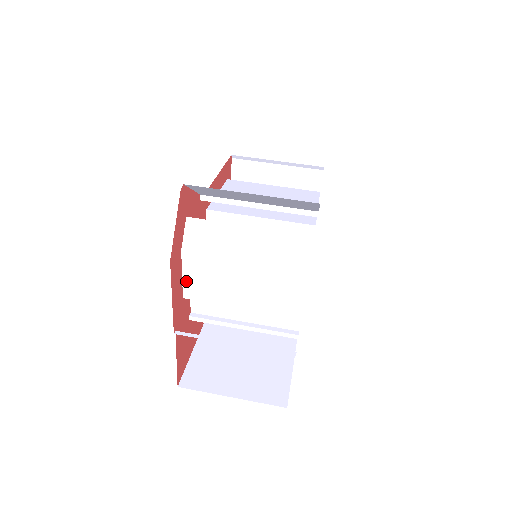
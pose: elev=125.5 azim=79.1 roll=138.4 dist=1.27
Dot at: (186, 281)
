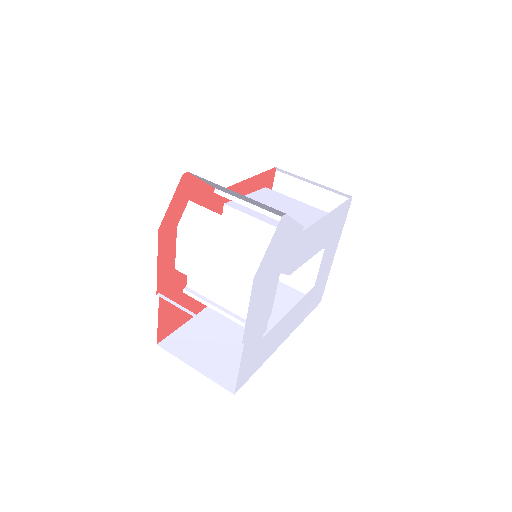
Dot at: (178, 254)
